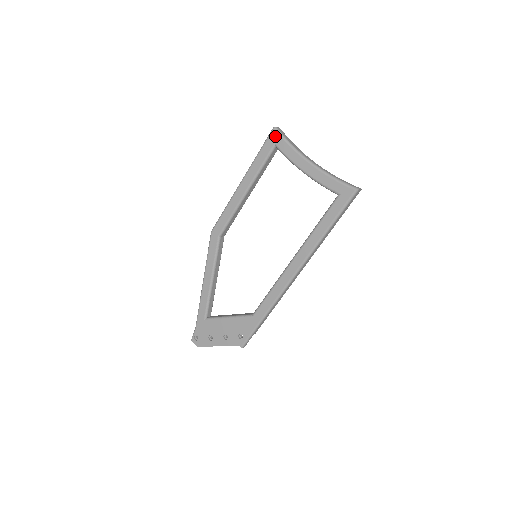
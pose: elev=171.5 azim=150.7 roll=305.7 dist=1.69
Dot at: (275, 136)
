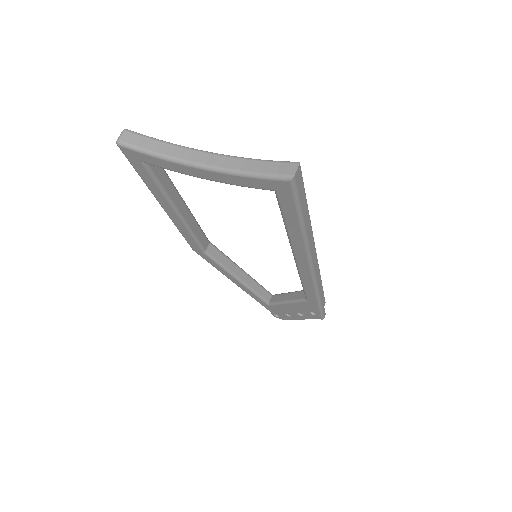
Dot at: (130, 154)
